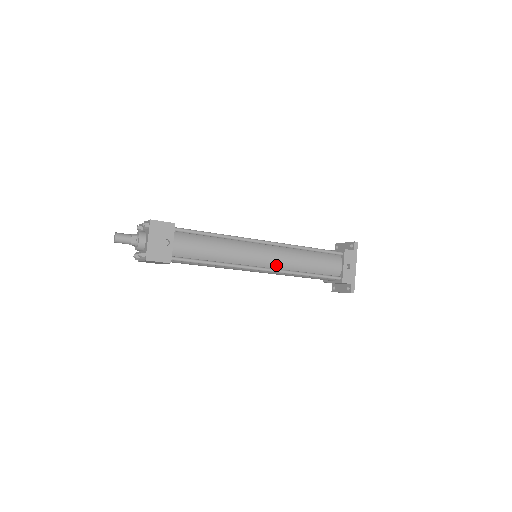
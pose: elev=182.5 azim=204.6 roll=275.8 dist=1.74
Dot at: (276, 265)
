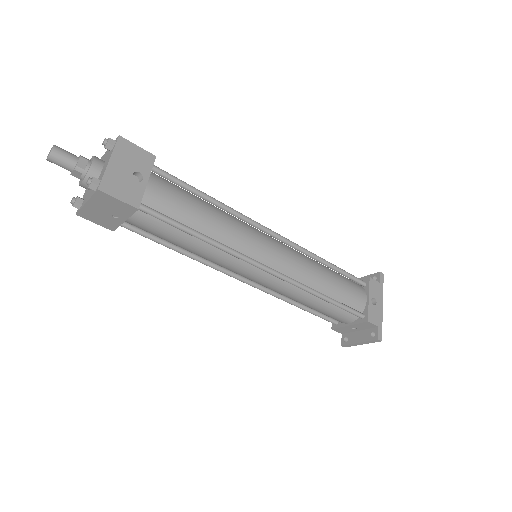
Dot at: (286, 270)
